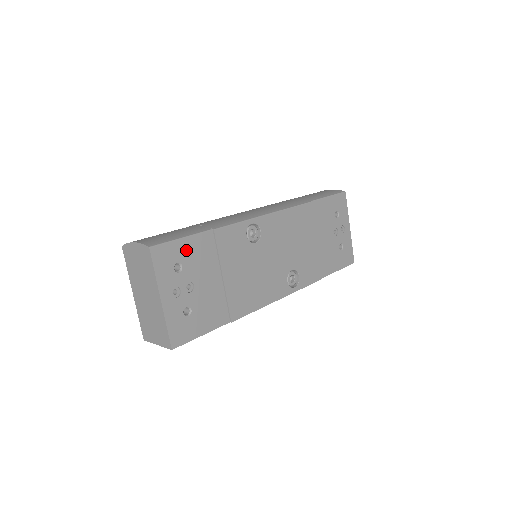
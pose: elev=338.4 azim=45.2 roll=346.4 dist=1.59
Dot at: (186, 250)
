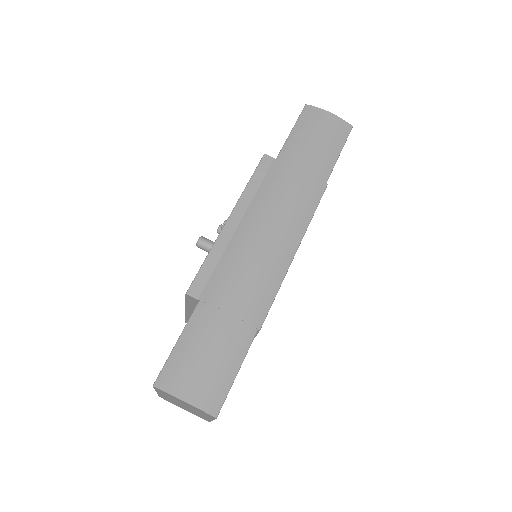
Dot at: occluded
